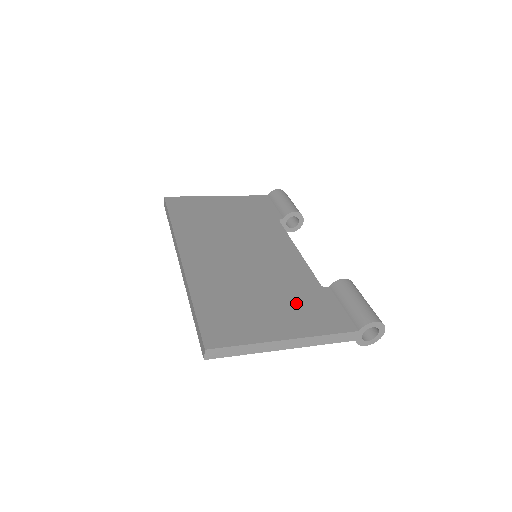
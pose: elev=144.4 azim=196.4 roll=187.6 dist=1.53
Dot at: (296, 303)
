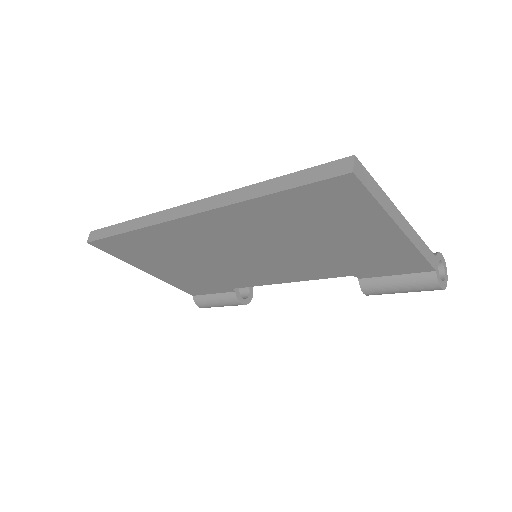
Dot at: occluded
